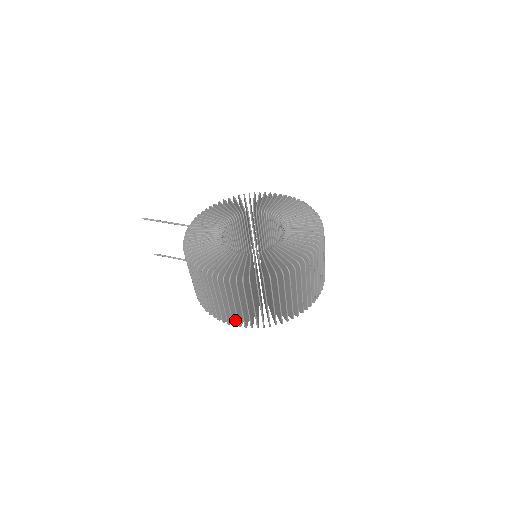
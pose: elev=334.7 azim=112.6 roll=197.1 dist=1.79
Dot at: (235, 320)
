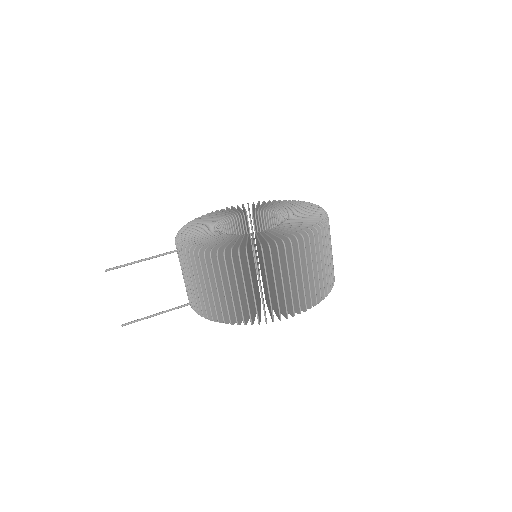
Dot at: (291, 309)
